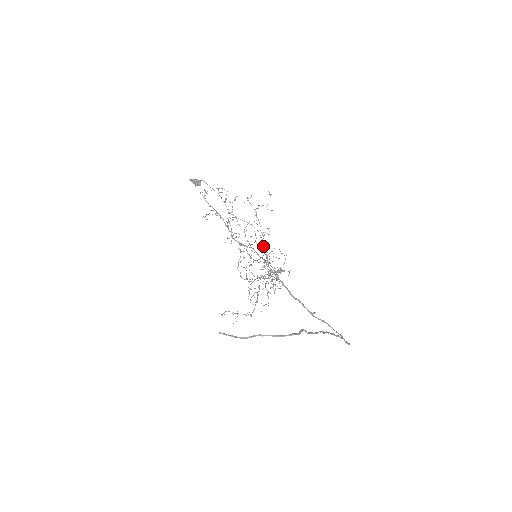
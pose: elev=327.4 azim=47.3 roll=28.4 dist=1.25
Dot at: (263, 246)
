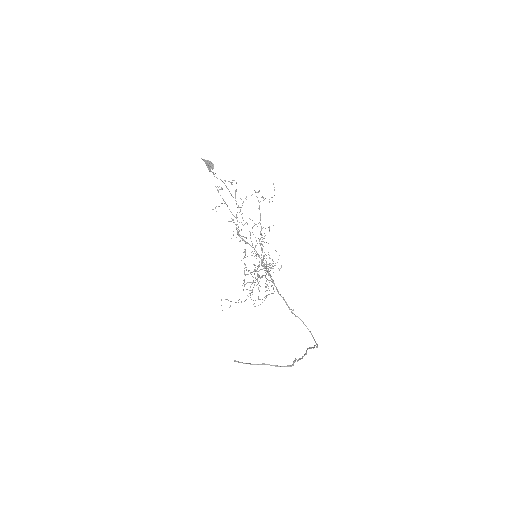
Dot at: occluded
